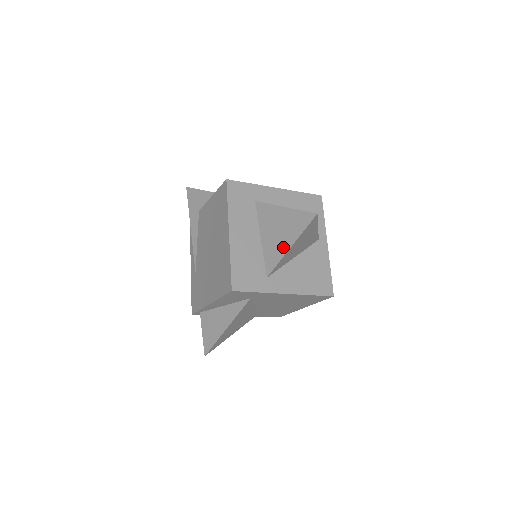
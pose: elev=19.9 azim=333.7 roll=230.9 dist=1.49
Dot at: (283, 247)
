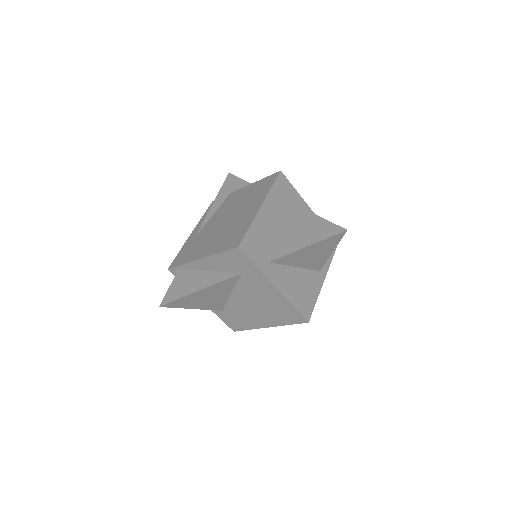
Dot at: (300, 244)
